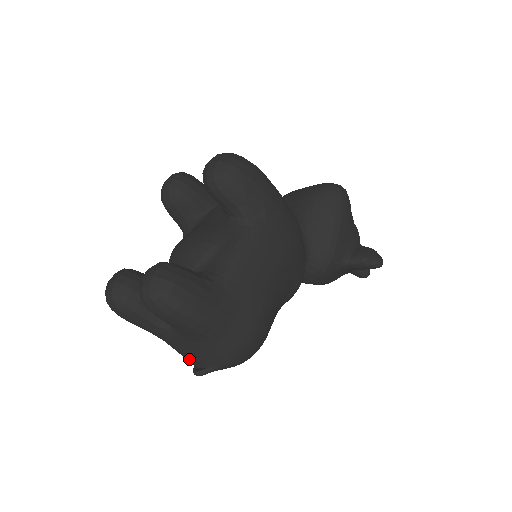
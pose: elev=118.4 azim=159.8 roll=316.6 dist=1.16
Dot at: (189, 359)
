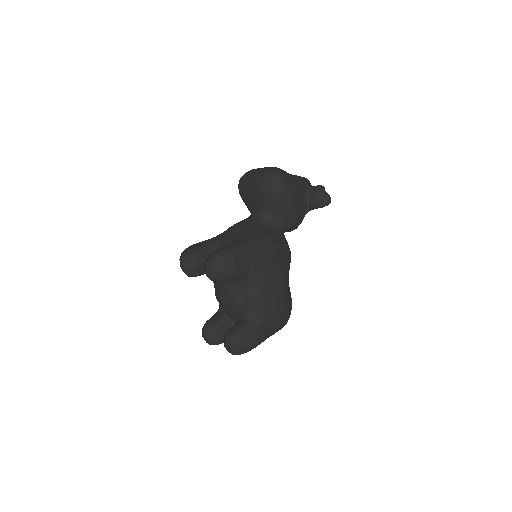
Dot at: occluded
